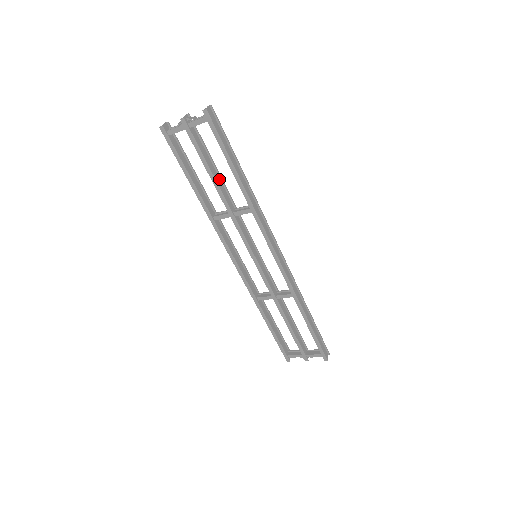
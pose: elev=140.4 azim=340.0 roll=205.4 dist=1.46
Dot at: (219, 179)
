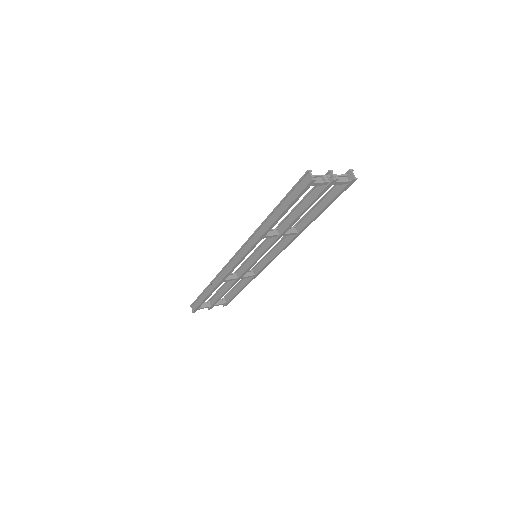
Dot at: (295, 212)
